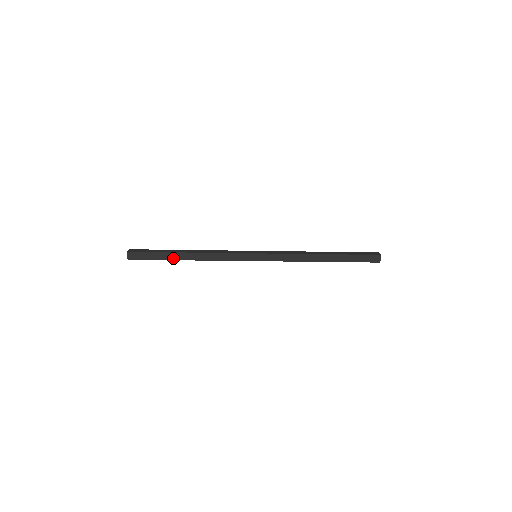
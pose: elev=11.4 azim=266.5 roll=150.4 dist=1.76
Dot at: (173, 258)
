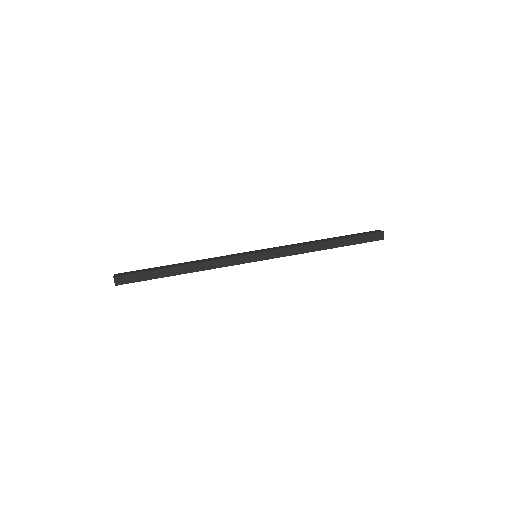
Dot at: occluded
